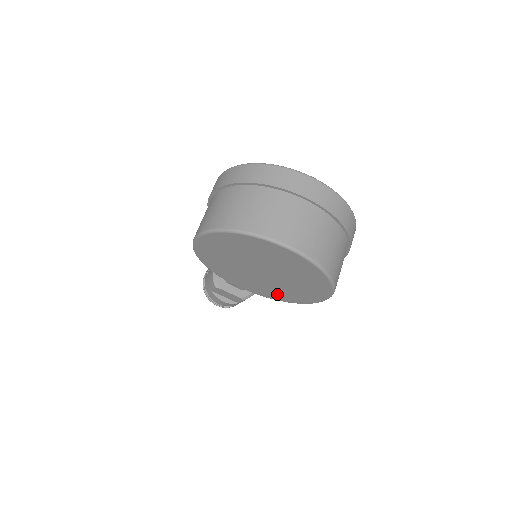
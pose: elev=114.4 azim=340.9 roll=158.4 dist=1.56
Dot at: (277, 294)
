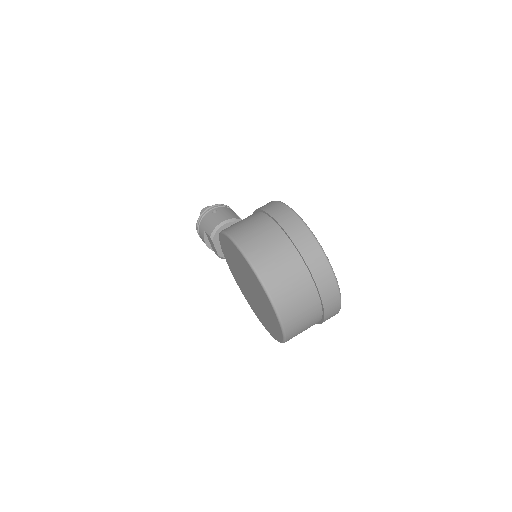
Dot at: (244, 291)
